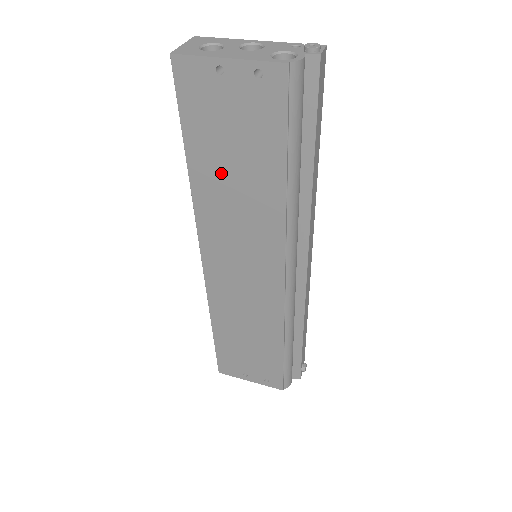
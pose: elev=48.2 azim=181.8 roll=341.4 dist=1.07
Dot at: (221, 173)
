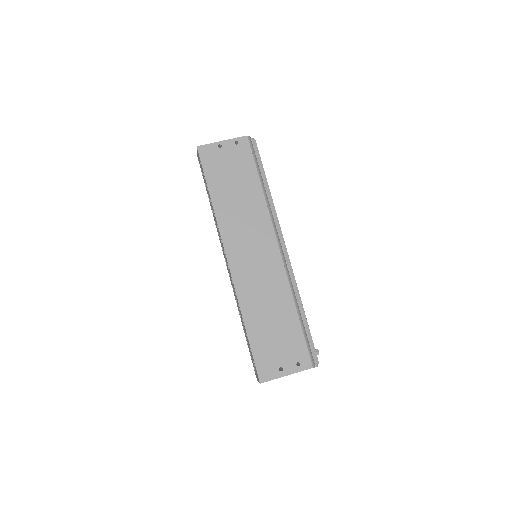
Dot at: (229, 194)
